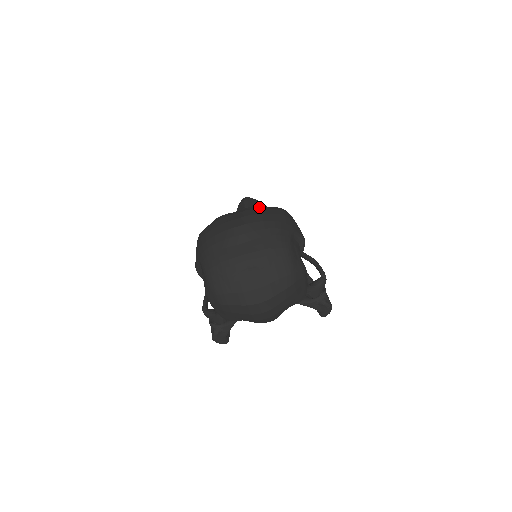
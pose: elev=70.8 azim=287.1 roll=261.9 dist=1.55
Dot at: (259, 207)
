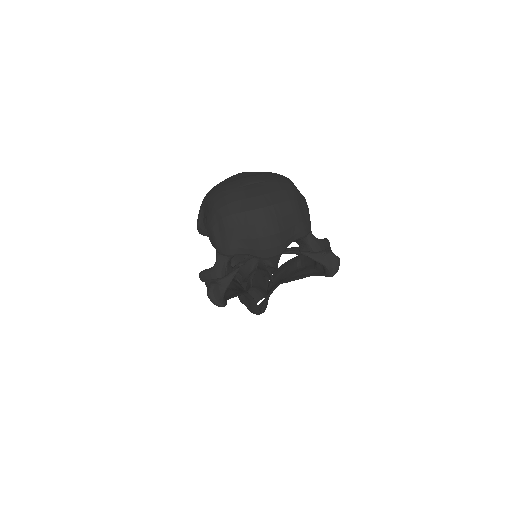
Dot at: occluded
